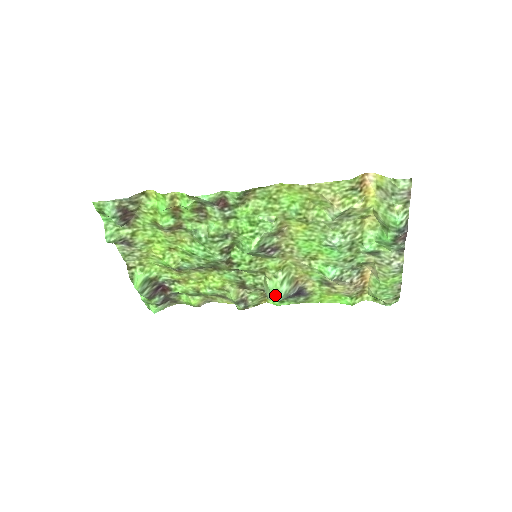
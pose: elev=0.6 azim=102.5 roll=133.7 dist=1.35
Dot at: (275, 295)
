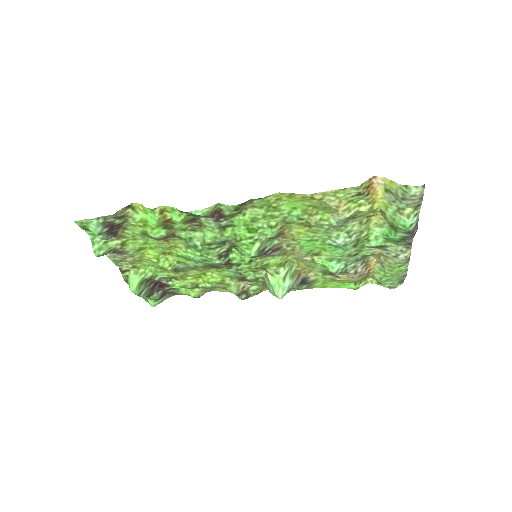
Dot at: (278, 292)
